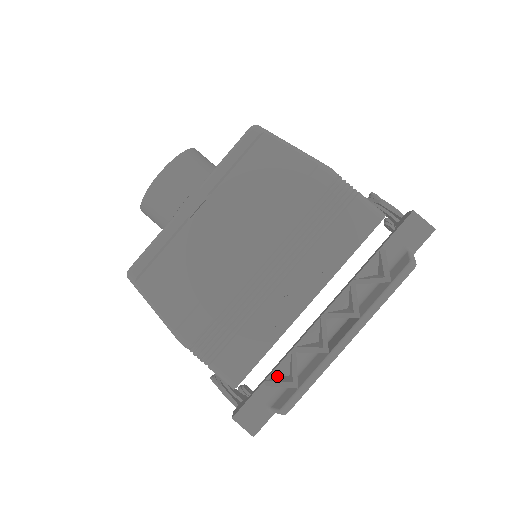
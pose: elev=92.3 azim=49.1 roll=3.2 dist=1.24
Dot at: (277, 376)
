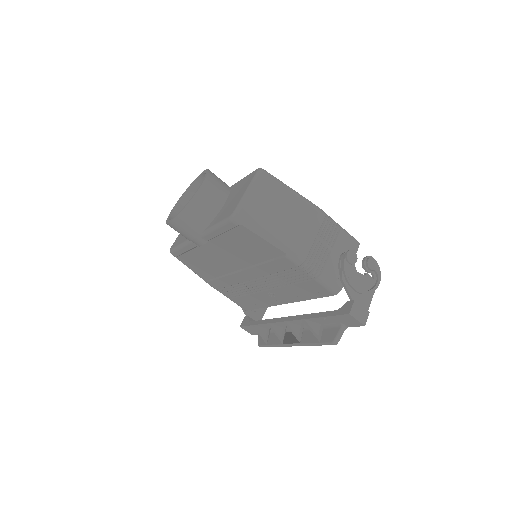
Dot at: (261, 327)
